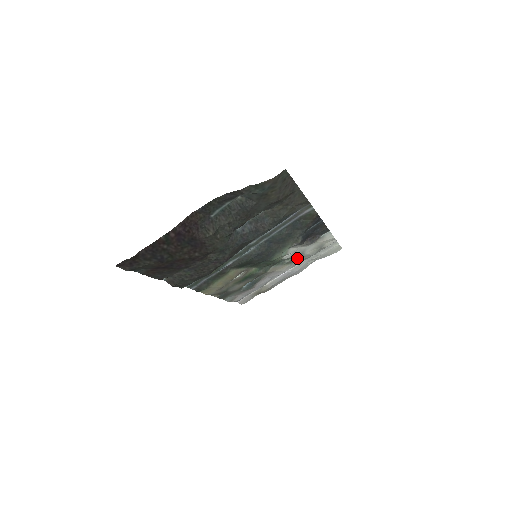
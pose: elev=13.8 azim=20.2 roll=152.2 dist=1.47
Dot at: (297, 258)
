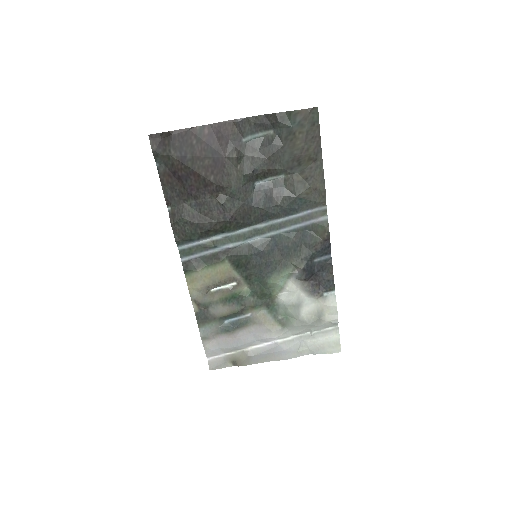
Dot at: (291, 319)
